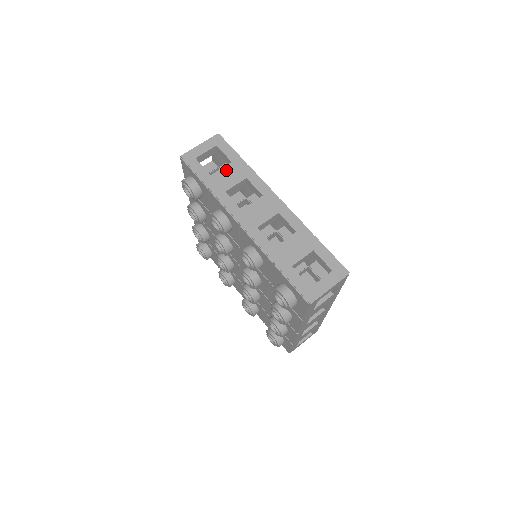
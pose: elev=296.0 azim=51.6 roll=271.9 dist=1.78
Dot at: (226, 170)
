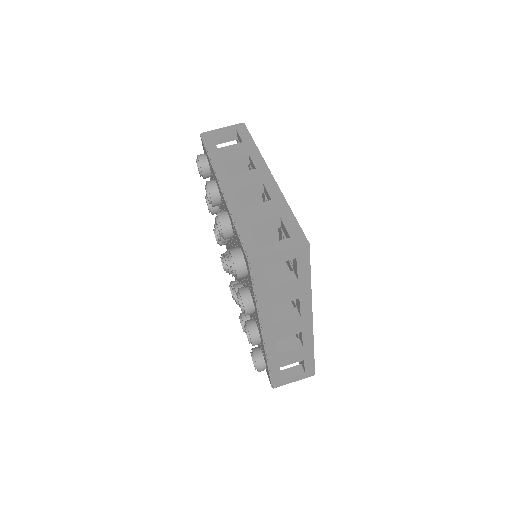
Dot at: (234, 147)
